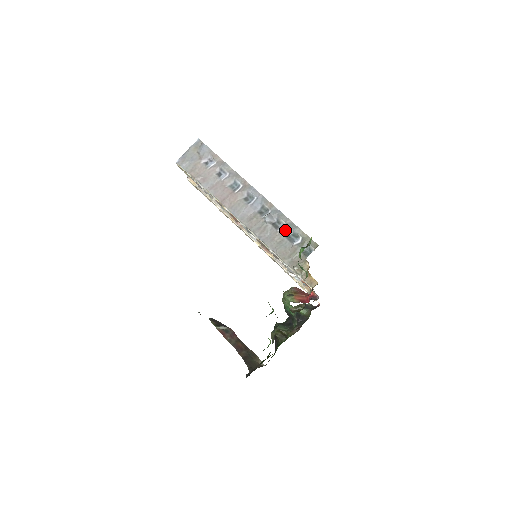
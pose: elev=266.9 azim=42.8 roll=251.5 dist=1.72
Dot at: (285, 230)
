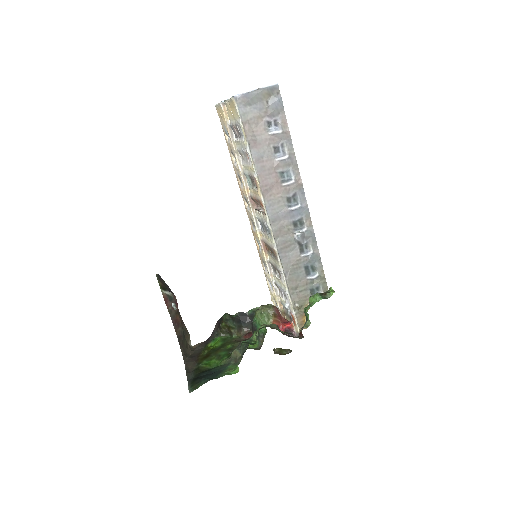
Dot at: (308, 259)
